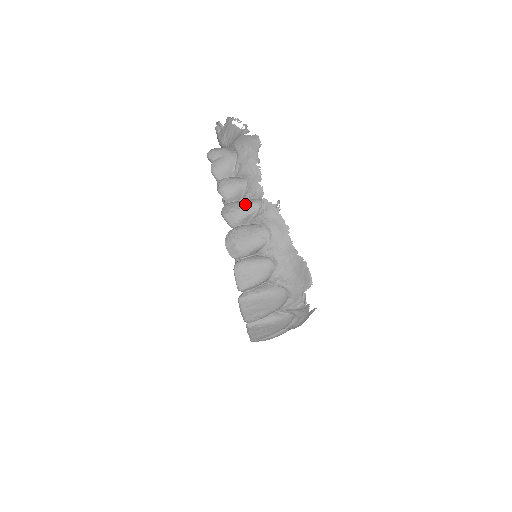
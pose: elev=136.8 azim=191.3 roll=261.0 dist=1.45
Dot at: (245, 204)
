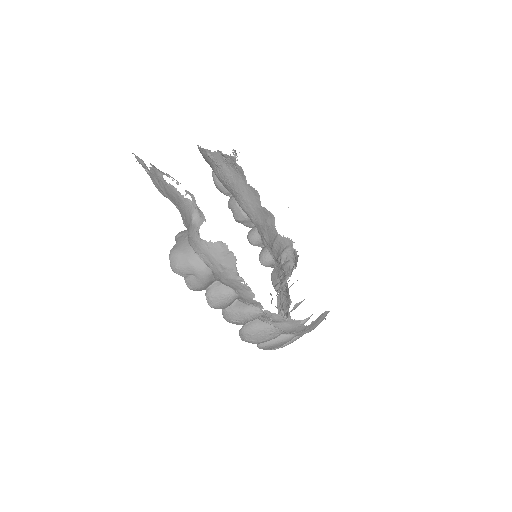
Dot at: (247, 316)
